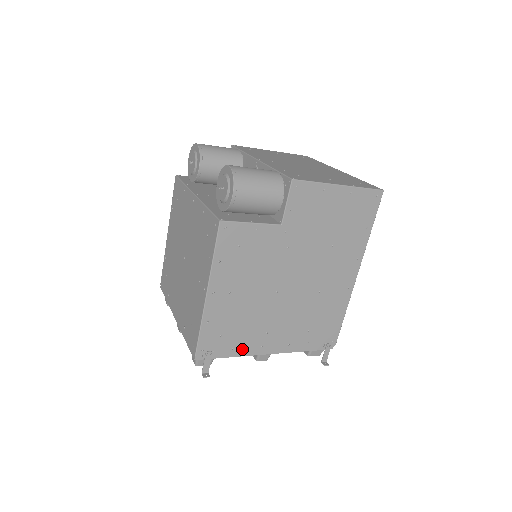
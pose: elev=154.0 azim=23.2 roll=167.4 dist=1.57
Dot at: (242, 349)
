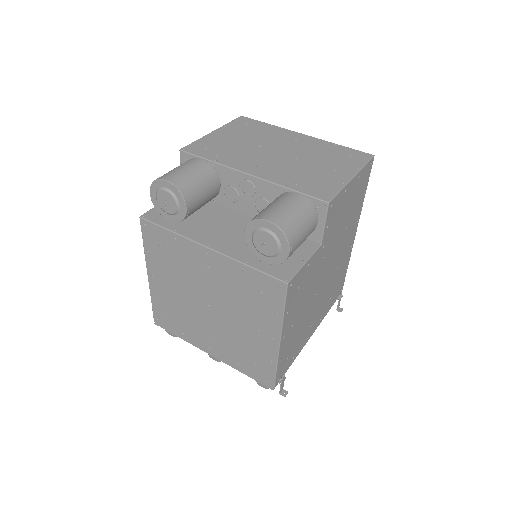
Dot at: (298, 352)
